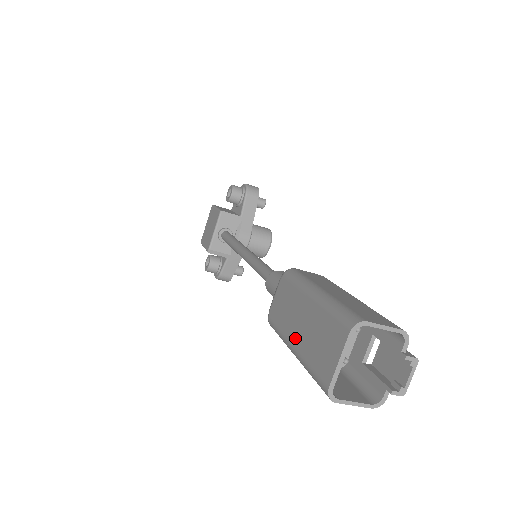
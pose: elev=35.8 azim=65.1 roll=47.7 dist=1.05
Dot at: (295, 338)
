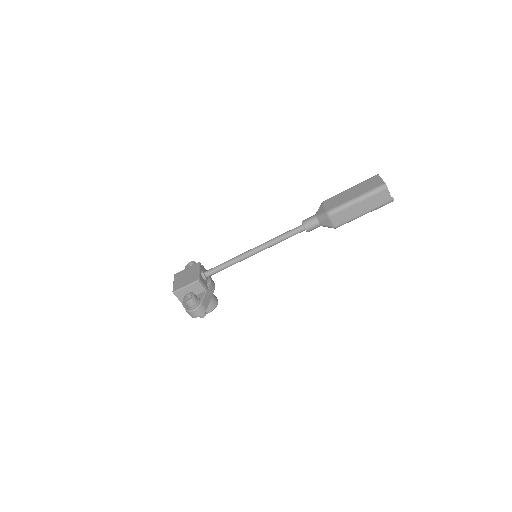
Dot at: (354, 196)
